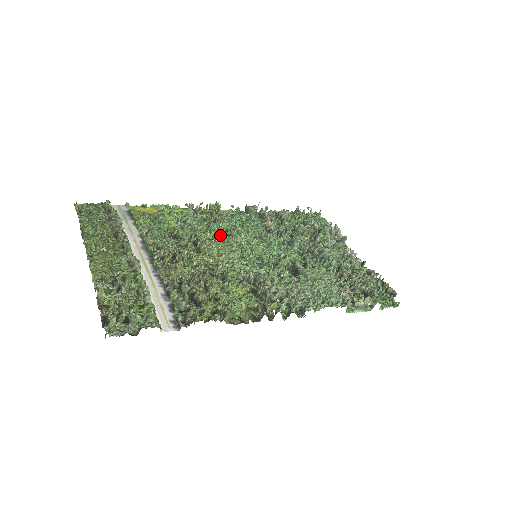
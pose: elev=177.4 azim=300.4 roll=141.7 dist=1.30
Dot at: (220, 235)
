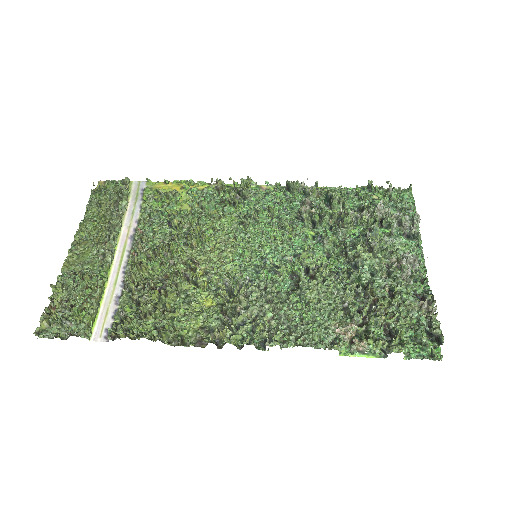
Dot at: (228, 223)
